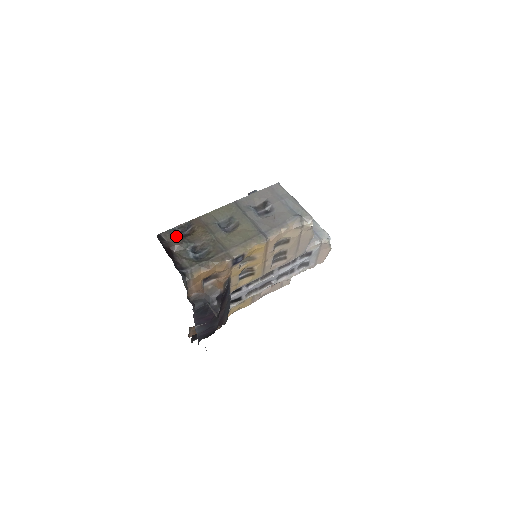
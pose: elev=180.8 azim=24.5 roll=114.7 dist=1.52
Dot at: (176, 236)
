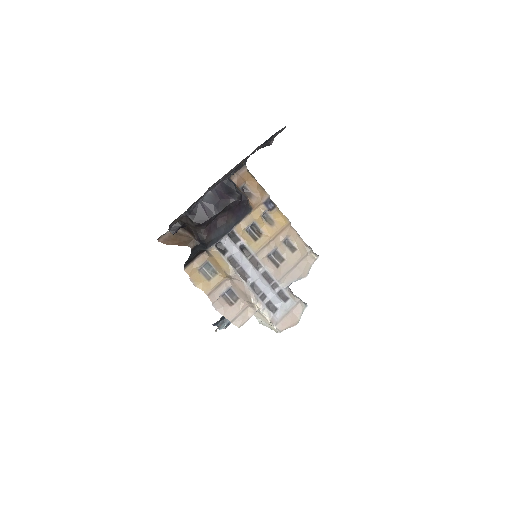
Dot at: occluded
